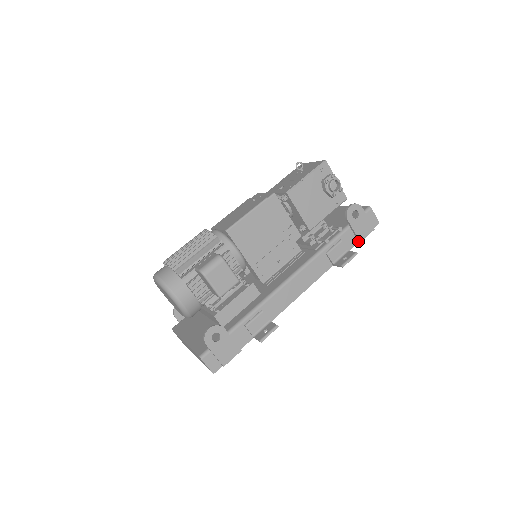
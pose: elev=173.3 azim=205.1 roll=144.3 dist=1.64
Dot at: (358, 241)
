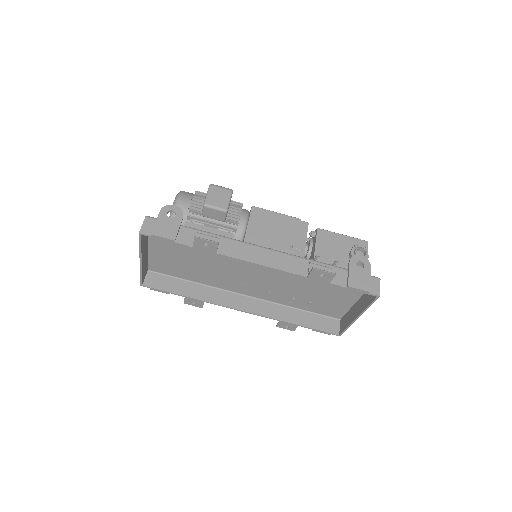
Dot at: (347, 286)
